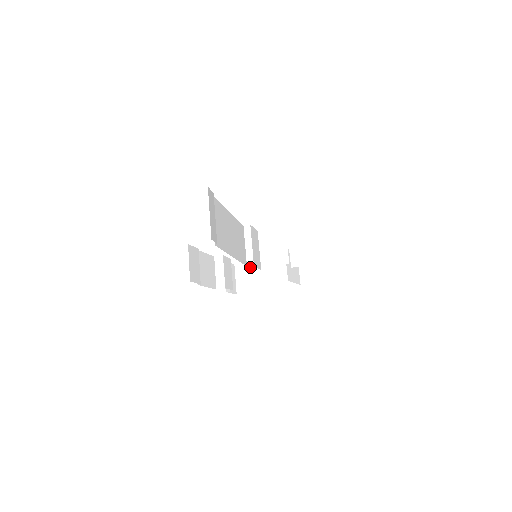
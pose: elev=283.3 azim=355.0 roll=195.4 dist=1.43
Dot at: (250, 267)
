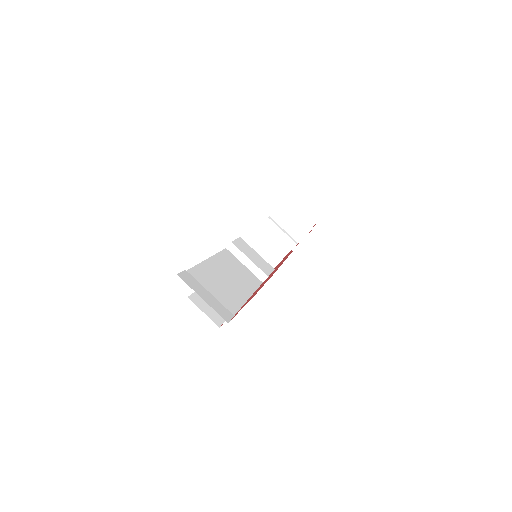
Dot at: occluded
